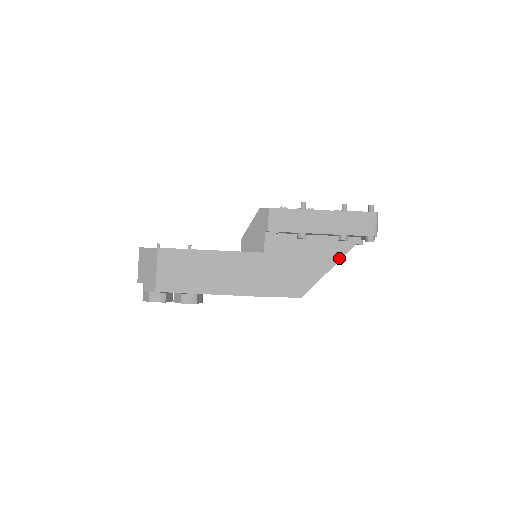
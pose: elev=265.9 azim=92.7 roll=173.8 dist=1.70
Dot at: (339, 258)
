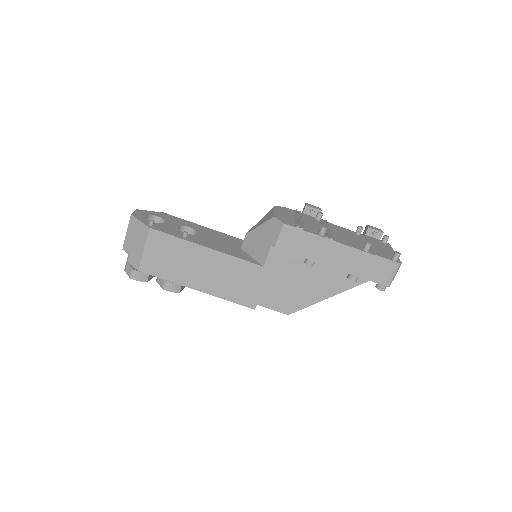
Dot at: (342, 290)
